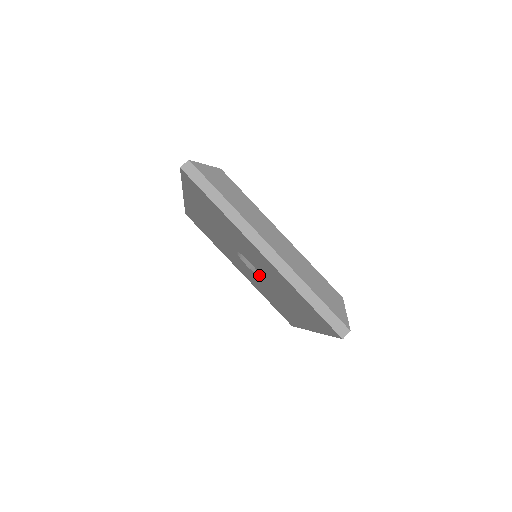
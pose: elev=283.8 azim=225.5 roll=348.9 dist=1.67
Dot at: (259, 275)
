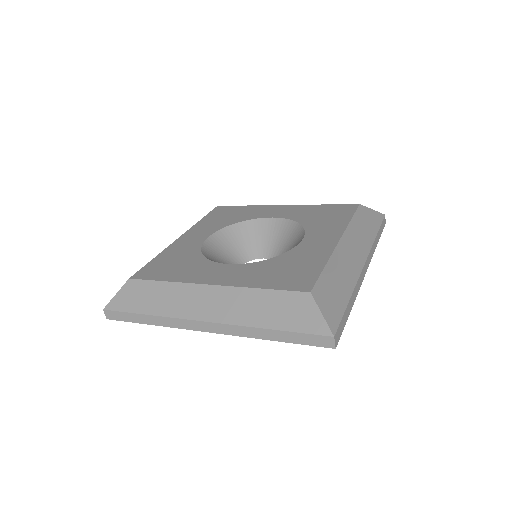
Dot at: occluded
